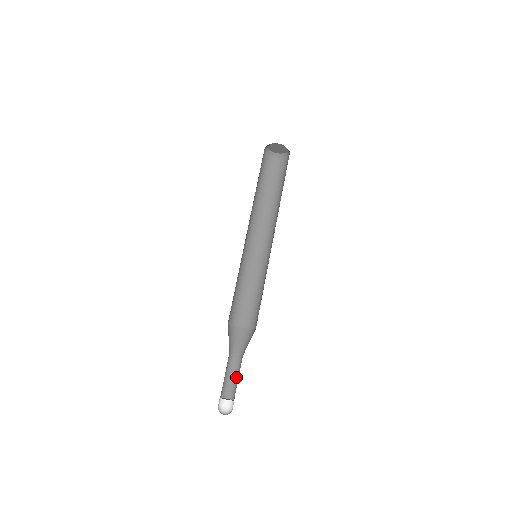
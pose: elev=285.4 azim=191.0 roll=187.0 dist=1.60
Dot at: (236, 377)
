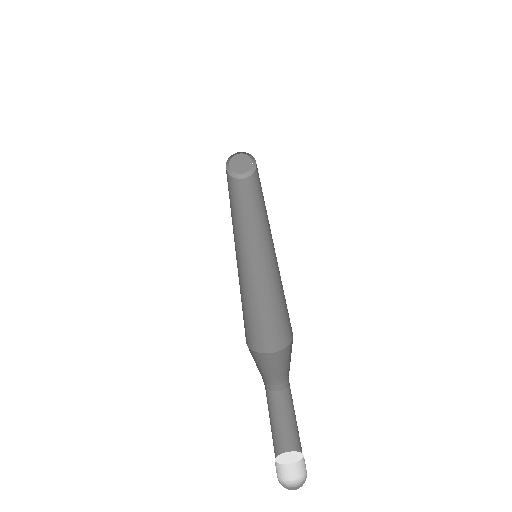
Dot at: (290, 419)
